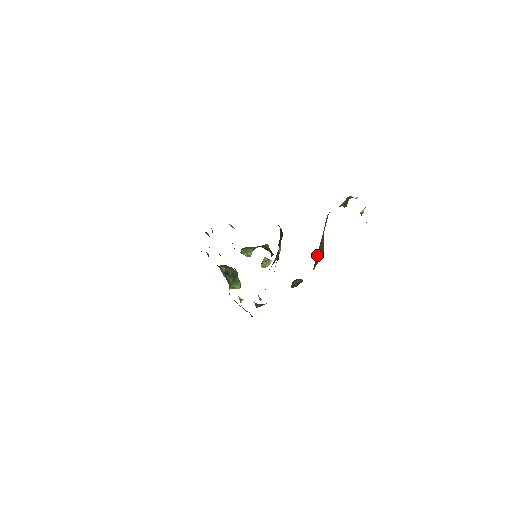
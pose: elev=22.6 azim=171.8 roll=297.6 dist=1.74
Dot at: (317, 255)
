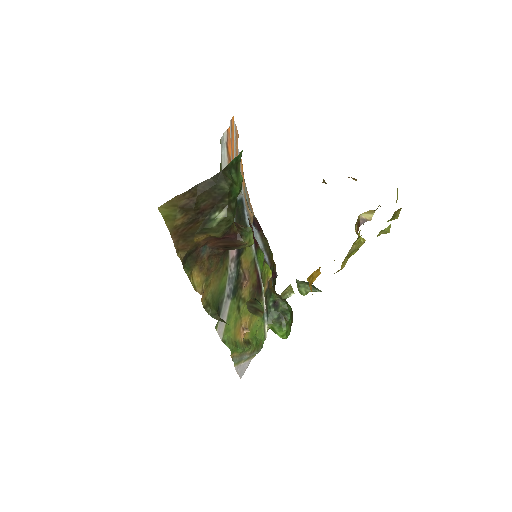
Dot at: occluded
